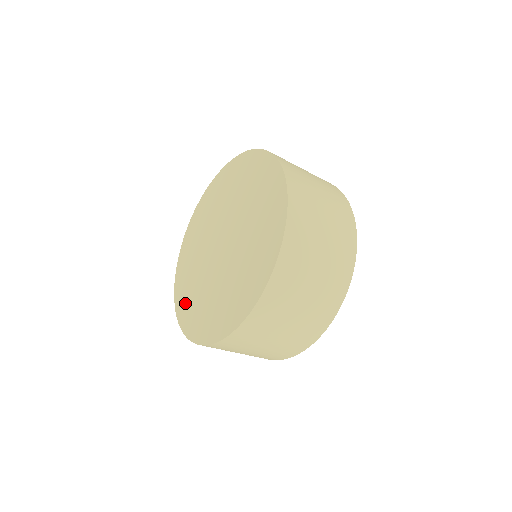
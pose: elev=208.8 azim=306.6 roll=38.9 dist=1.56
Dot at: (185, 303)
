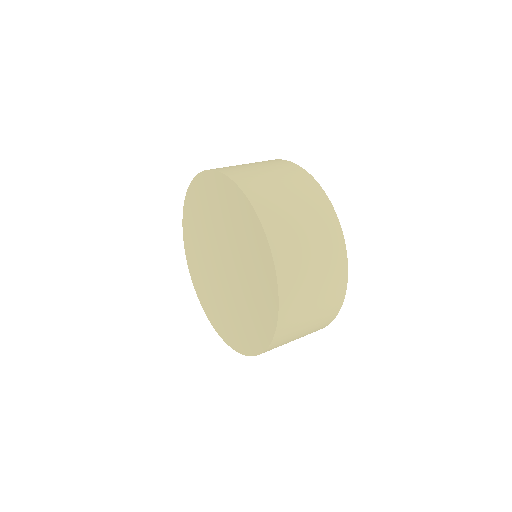
Dot at: (190, 230)
